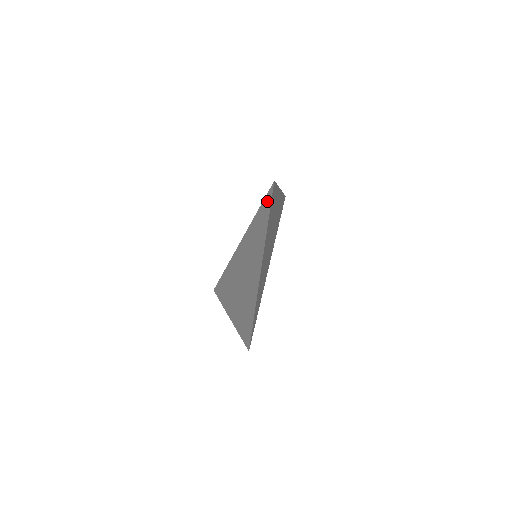
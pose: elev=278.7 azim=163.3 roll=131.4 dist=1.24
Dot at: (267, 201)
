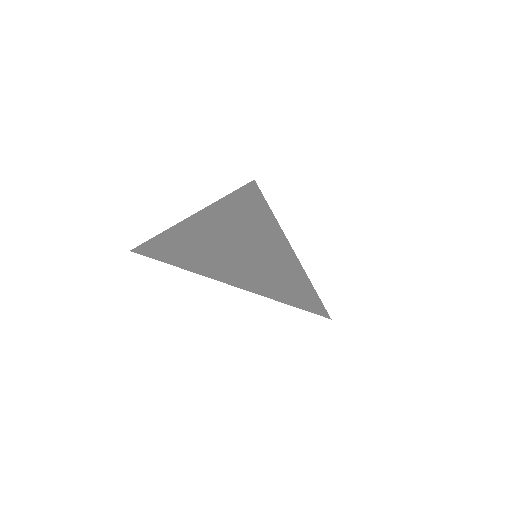
Dot at: (154, 258)
